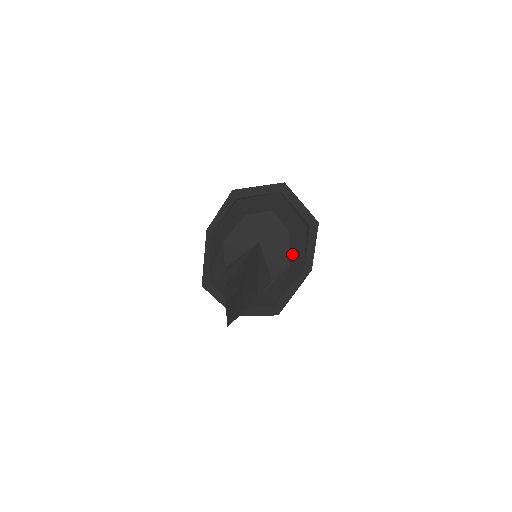
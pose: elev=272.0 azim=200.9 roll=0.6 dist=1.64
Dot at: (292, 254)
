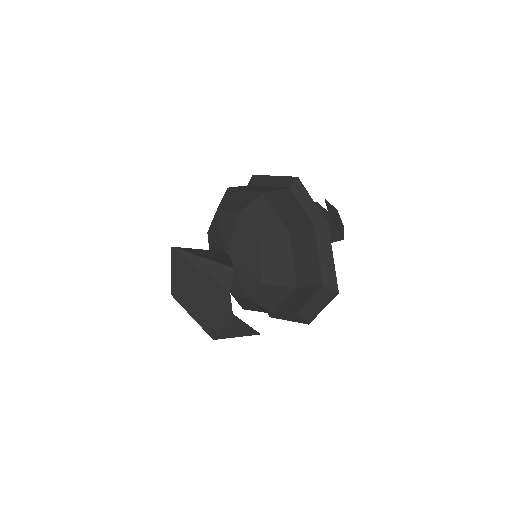
Dot at: (256, 229)
